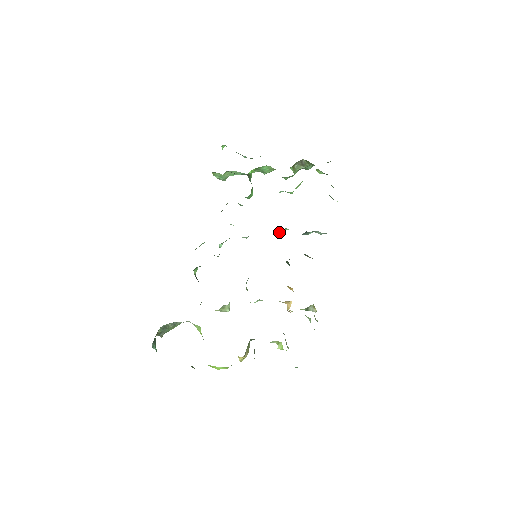
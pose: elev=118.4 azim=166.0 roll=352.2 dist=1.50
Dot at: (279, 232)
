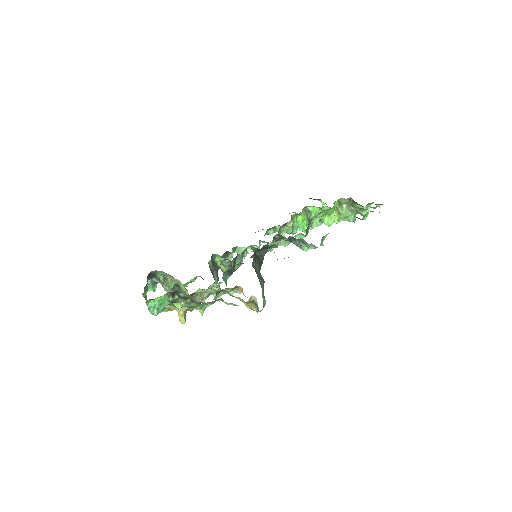
Dot at: (282, 240)
